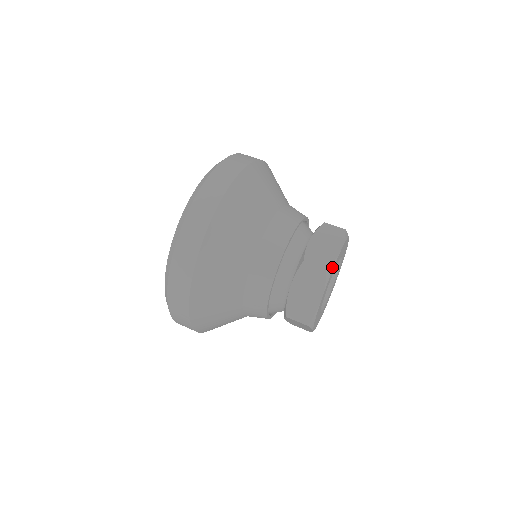
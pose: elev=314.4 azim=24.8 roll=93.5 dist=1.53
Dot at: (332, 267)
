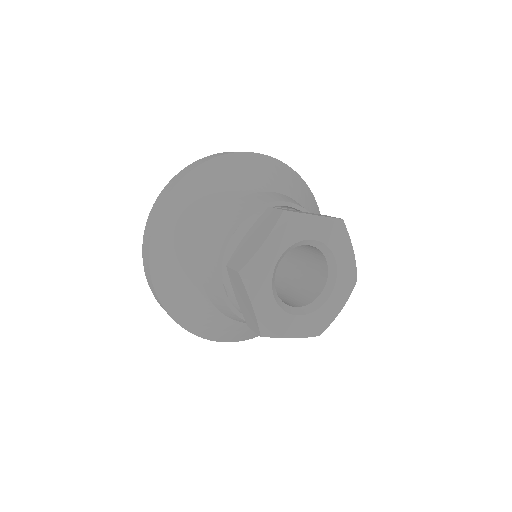
Dot at: (293, 216)
